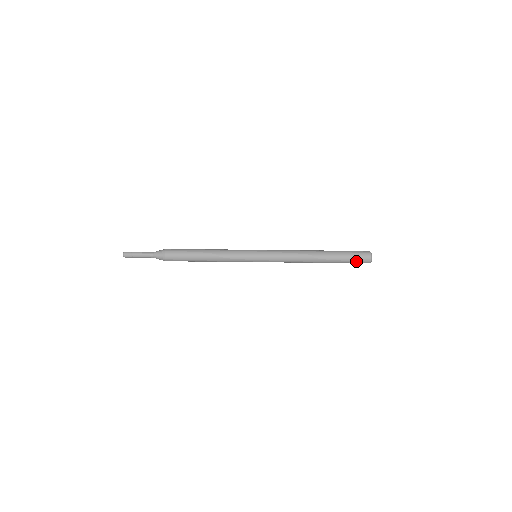
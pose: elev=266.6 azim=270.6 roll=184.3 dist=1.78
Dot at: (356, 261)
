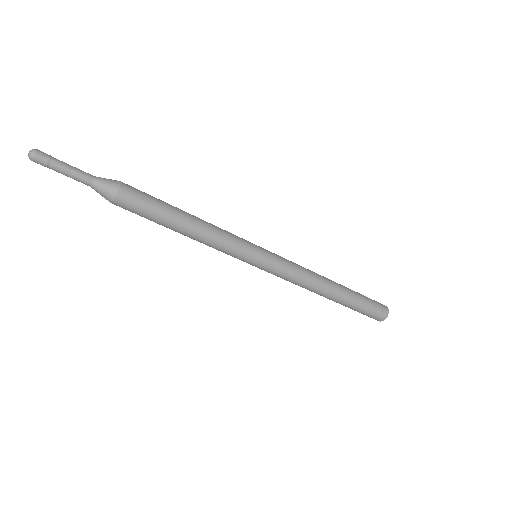
Dot at: (369, 314)
